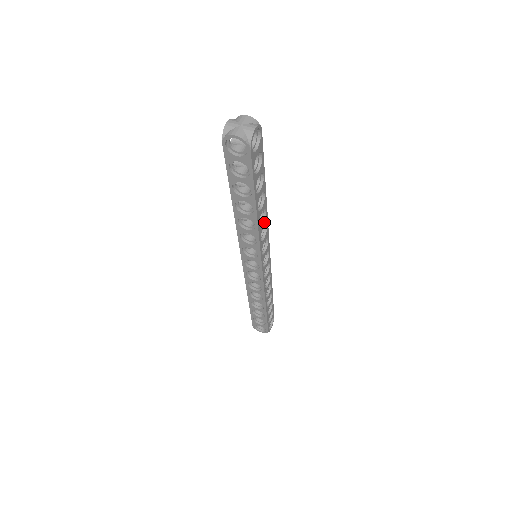
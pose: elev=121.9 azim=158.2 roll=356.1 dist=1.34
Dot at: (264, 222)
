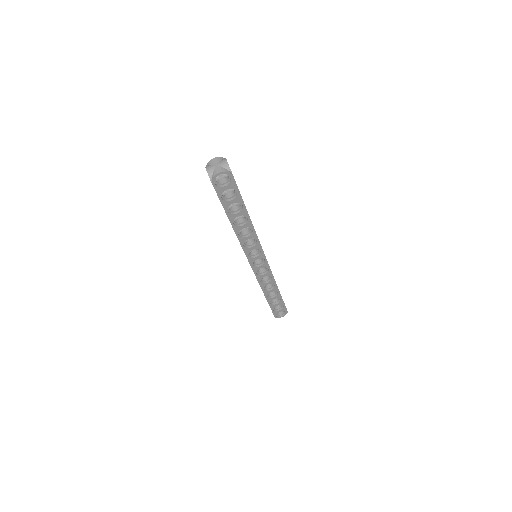
Dot at: (250, 236)
